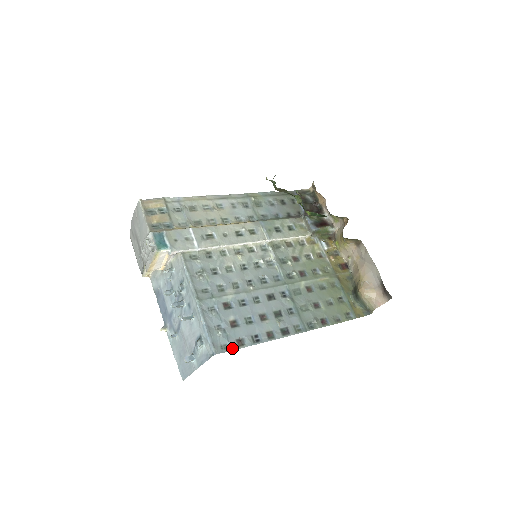
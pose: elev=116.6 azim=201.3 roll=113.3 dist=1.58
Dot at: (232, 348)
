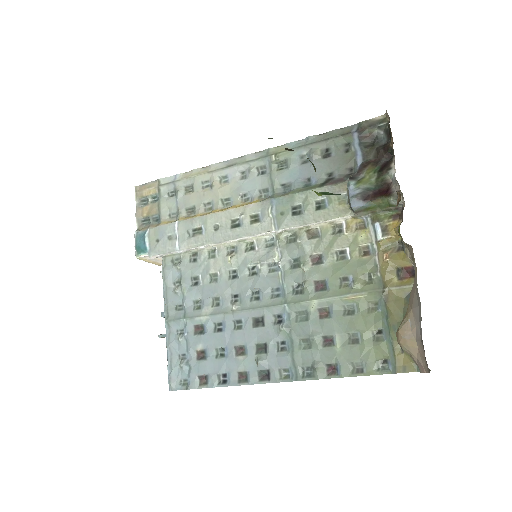
Dot at: (190, 386)
